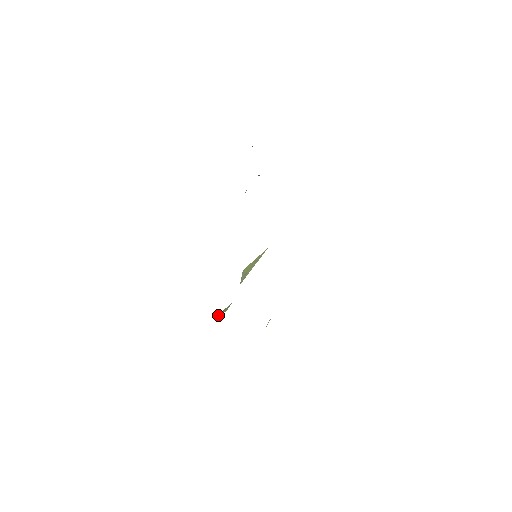
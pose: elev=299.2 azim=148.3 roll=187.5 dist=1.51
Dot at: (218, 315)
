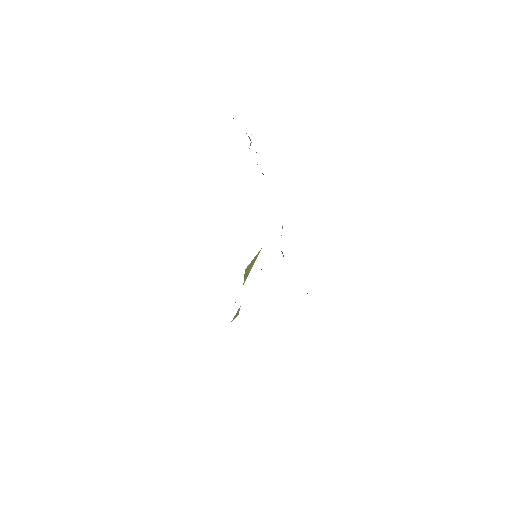
Dot at: occluded
